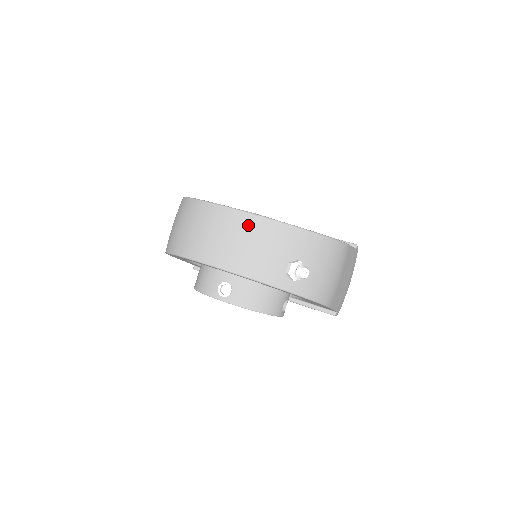
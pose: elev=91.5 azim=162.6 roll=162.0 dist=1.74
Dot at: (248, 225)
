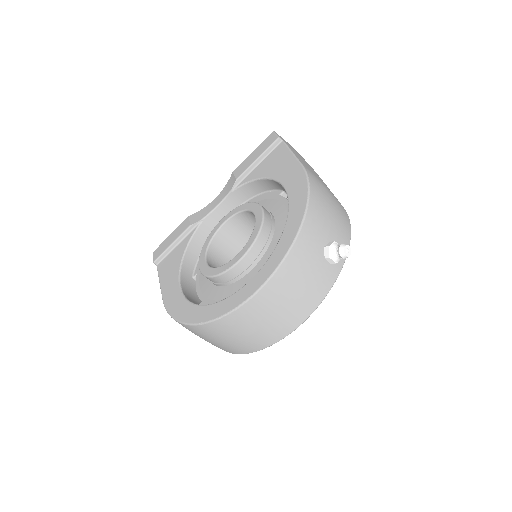
Dot at: (276, 289)
